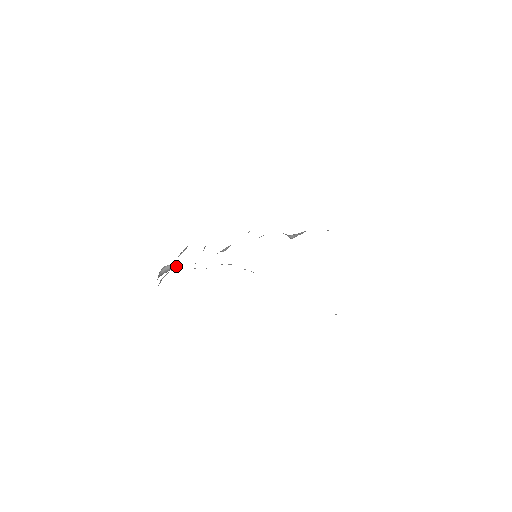
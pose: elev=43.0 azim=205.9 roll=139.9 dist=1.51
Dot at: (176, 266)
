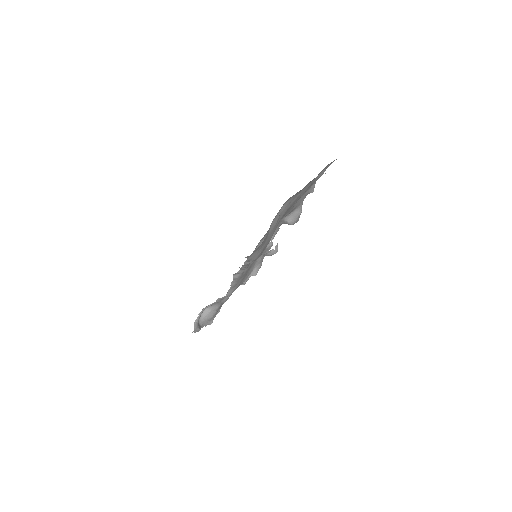
Dot at: (215, 307)
